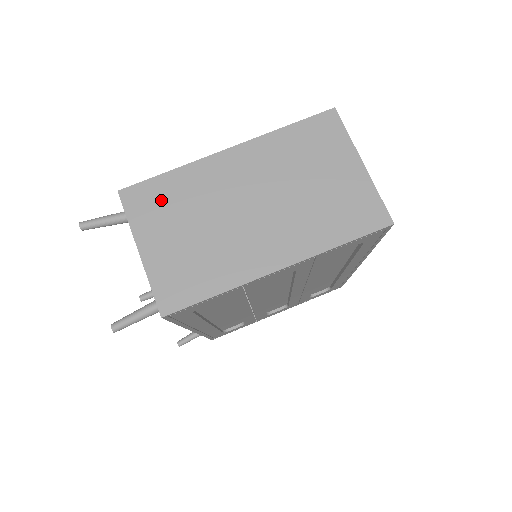
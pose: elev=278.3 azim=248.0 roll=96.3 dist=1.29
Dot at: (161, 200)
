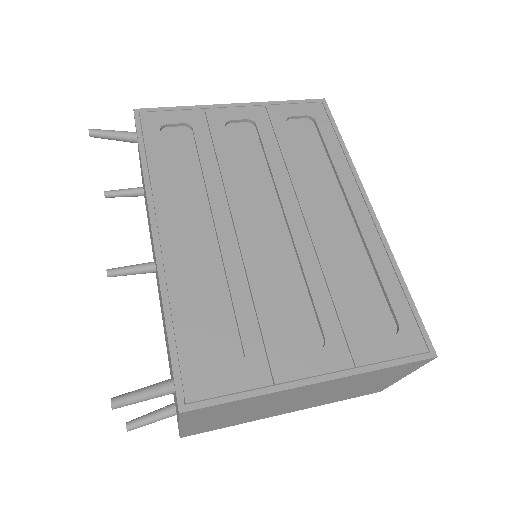
Dot at: occluded
